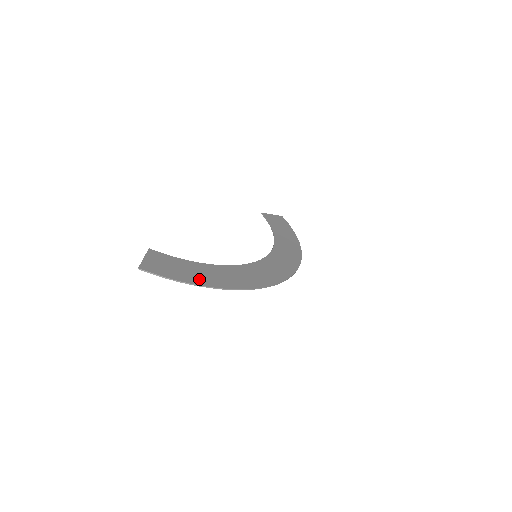
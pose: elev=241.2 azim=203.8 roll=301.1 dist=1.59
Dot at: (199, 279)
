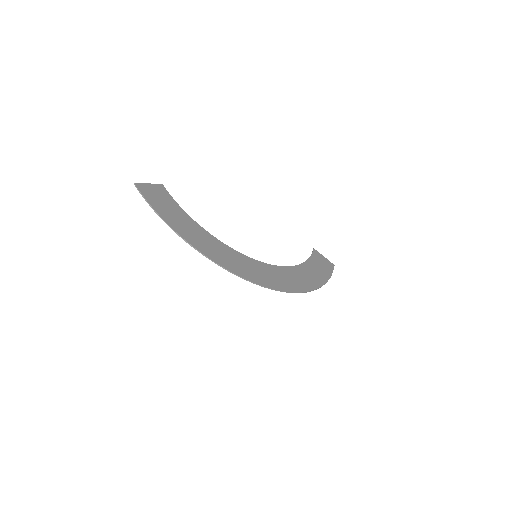
Dot at: (174, 222)
